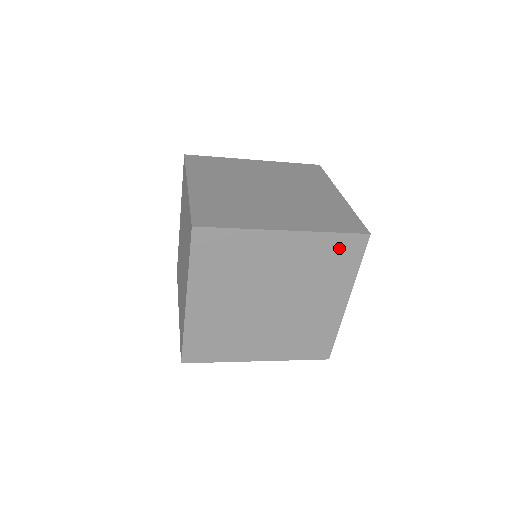
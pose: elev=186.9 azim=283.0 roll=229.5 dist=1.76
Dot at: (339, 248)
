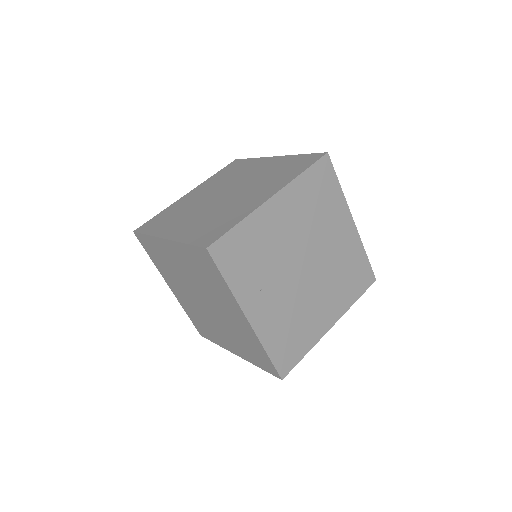
Dot at: (360, 270)
